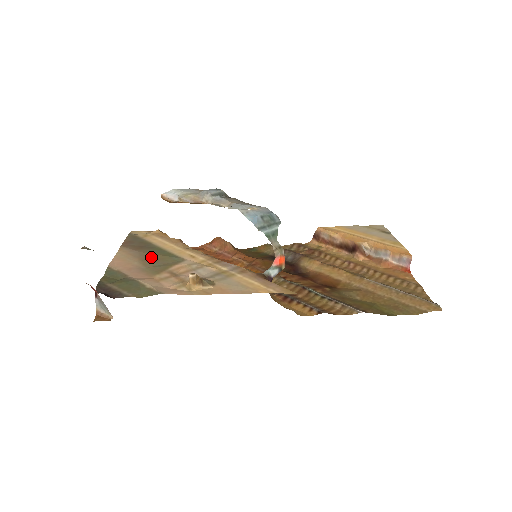
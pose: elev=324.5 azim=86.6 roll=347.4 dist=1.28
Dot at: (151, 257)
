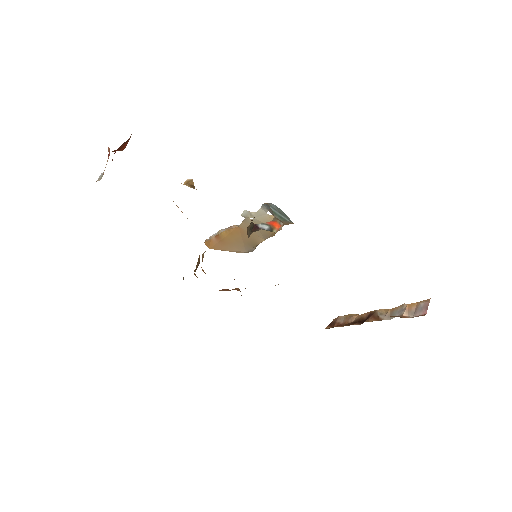
Dot at: occluded
